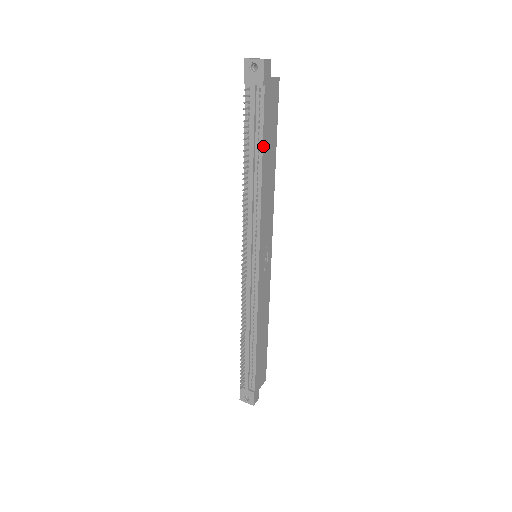
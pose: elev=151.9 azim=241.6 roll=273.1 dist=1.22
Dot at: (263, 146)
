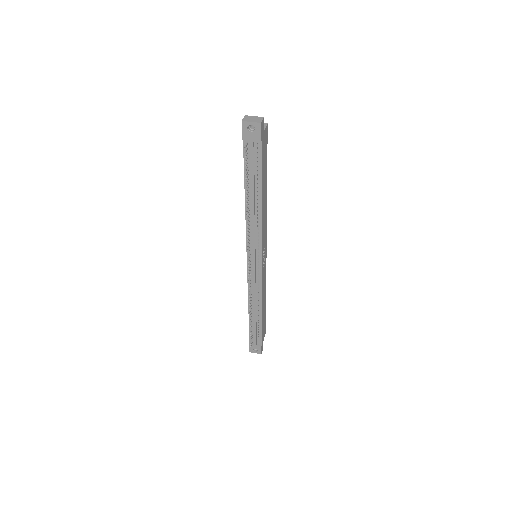
Dot at: (262, 184)
